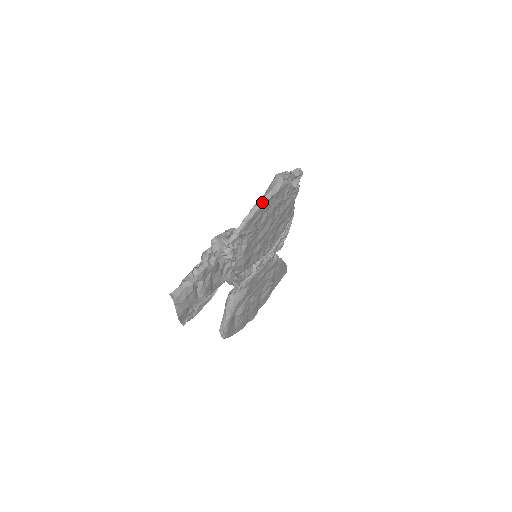
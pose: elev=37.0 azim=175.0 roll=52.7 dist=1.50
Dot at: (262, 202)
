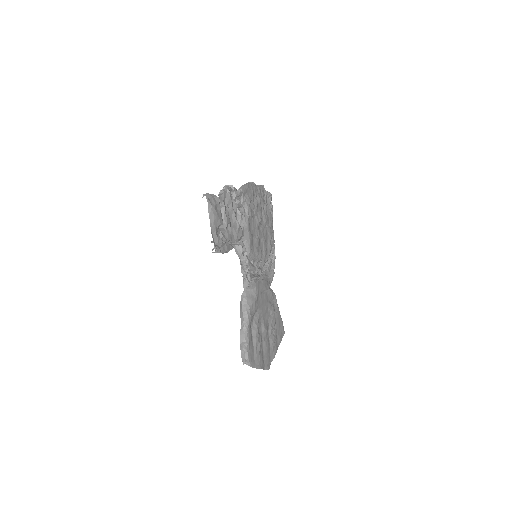
Dot at: (251, 182)
